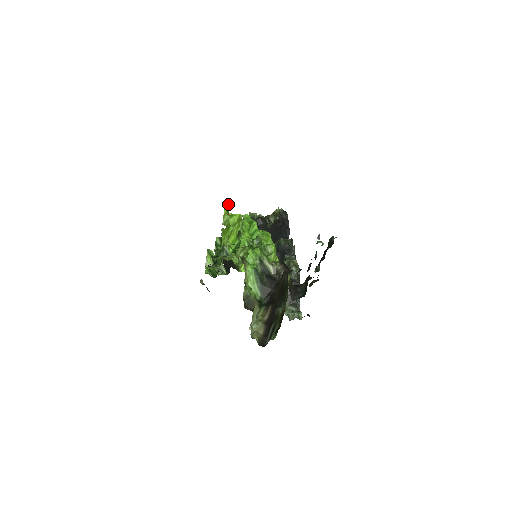
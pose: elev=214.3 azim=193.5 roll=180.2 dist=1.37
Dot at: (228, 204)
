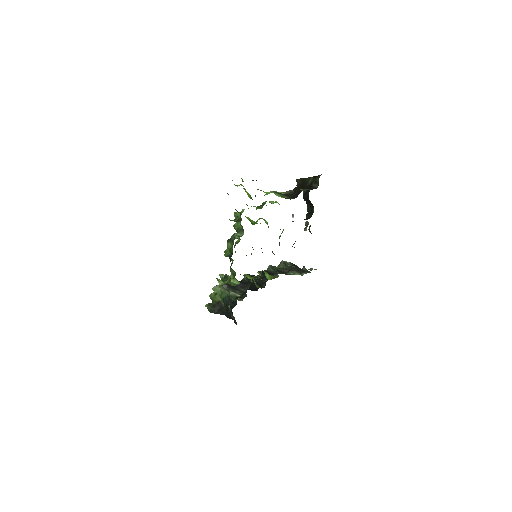
Dot at: occluded
